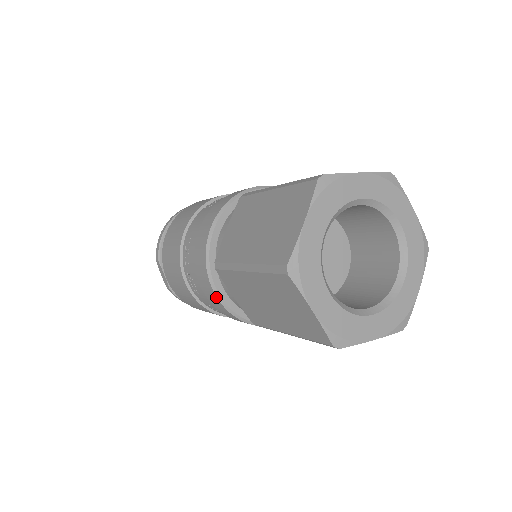
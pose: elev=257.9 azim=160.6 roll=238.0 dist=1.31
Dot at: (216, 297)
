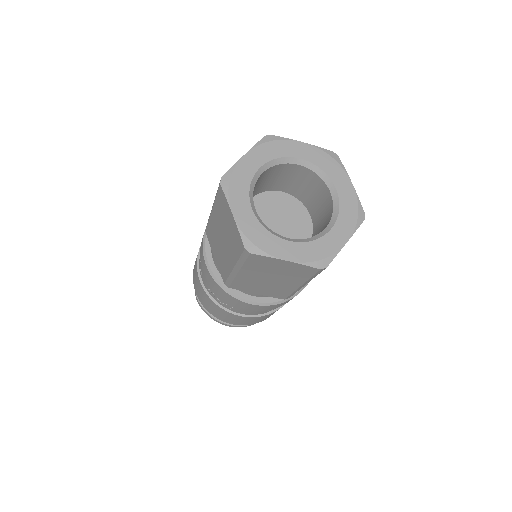
Dot at: (204, 261)
